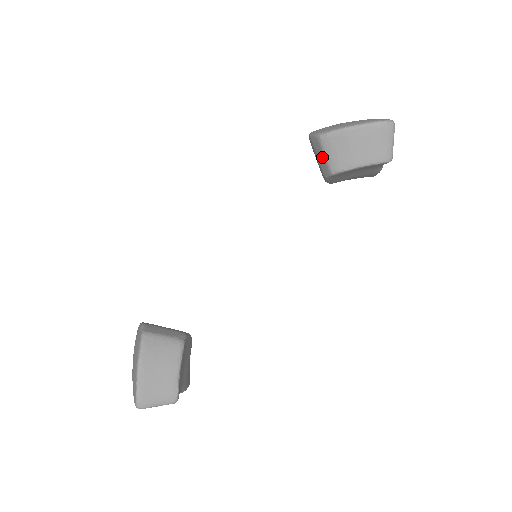
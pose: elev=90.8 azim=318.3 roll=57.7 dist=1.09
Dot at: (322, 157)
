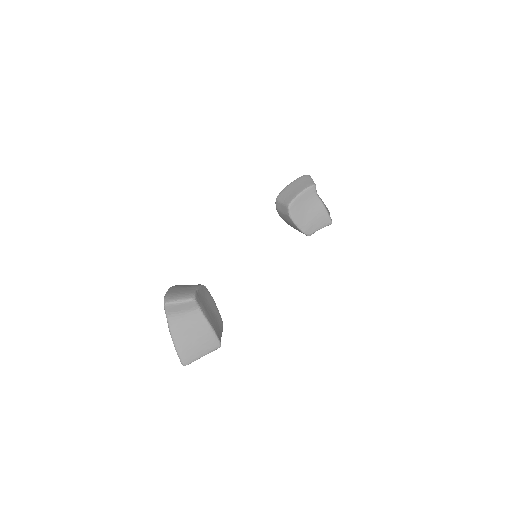
Dot at: (282, 206)
